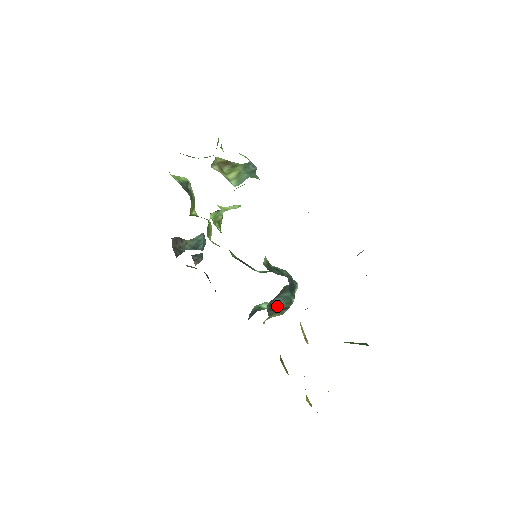
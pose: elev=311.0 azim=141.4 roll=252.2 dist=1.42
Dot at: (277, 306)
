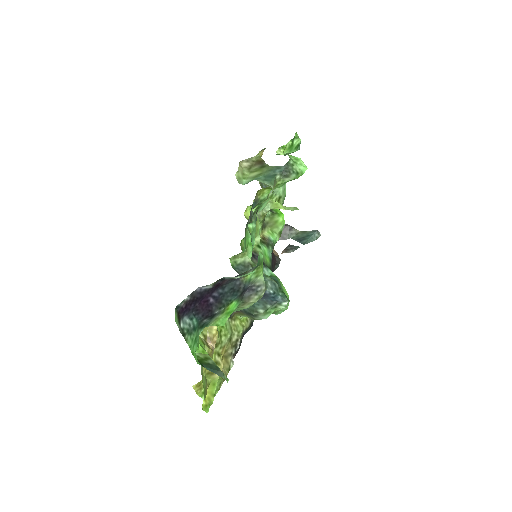
Dot at: occluded
